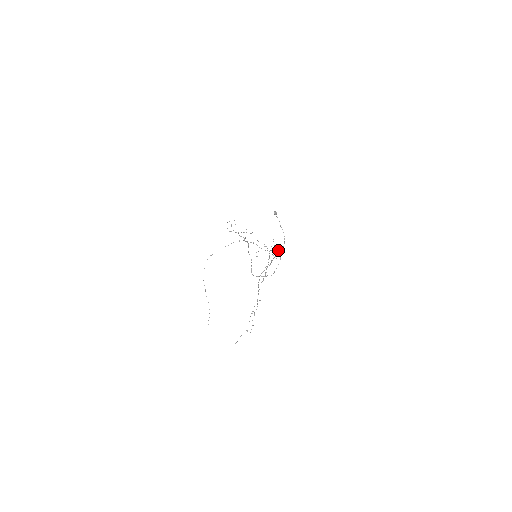
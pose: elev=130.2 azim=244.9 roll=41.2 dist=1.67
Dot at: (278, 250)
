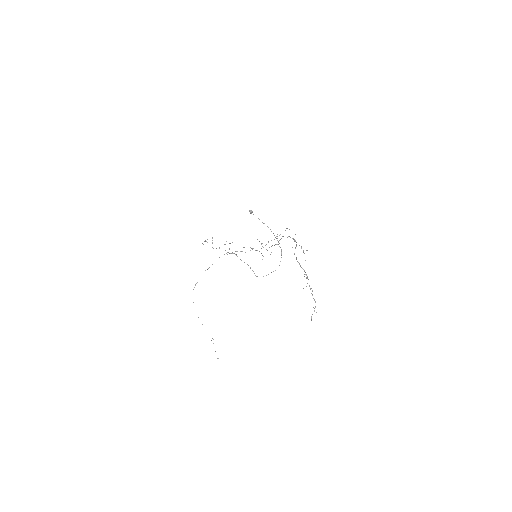
Dot at: occluded
